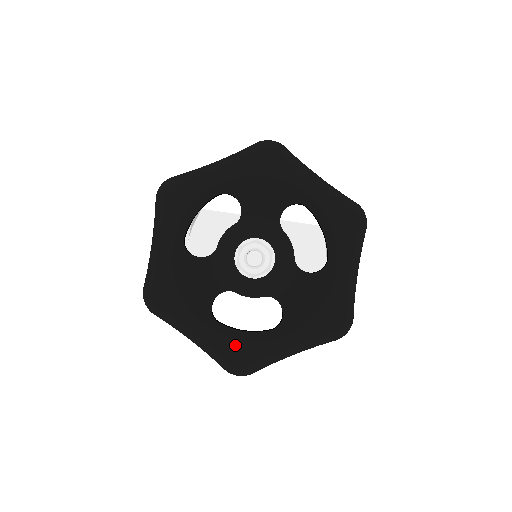
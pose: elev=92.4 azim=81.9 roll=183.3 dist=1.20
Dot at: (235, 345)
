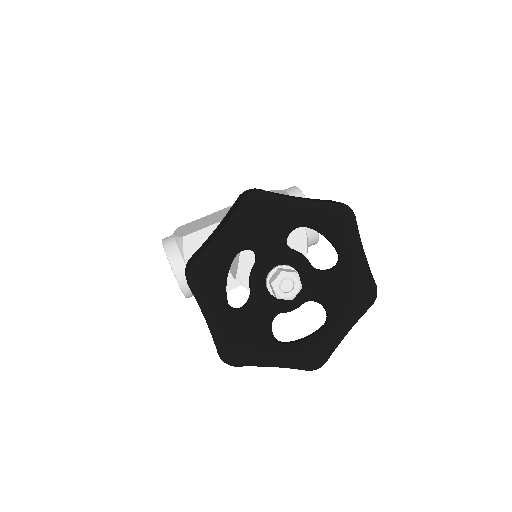
Dot at: (307, 352)
